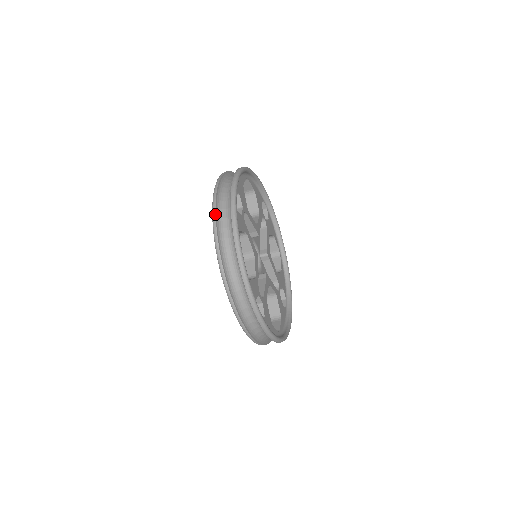
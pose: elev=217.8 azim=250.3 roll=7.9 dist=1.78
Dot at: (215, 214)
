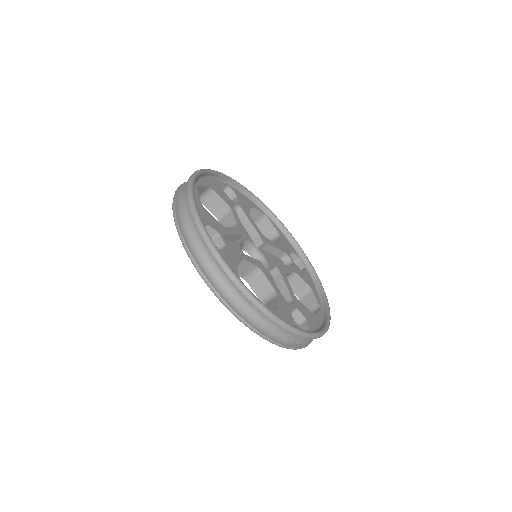
Dot at: occluded
